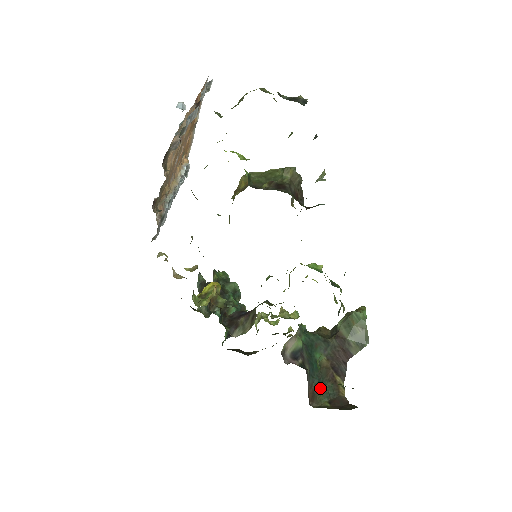
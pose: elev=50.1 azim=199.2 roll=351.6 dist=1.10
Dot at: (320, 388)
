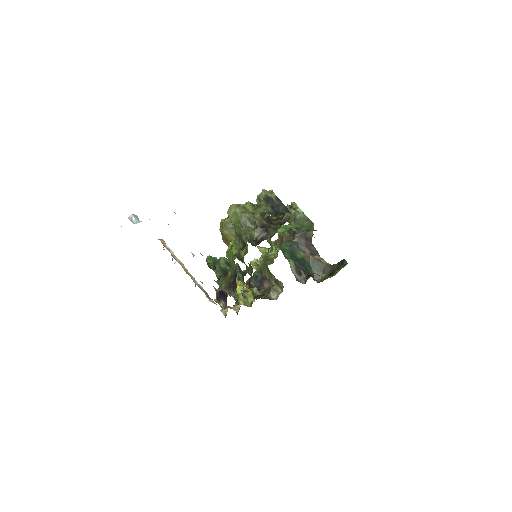
Dot at: (314, 270)
